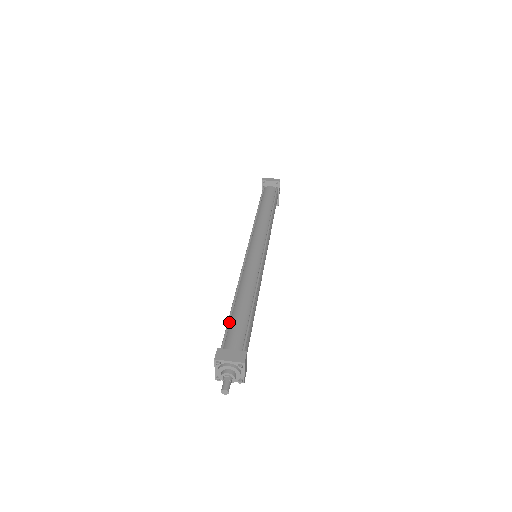
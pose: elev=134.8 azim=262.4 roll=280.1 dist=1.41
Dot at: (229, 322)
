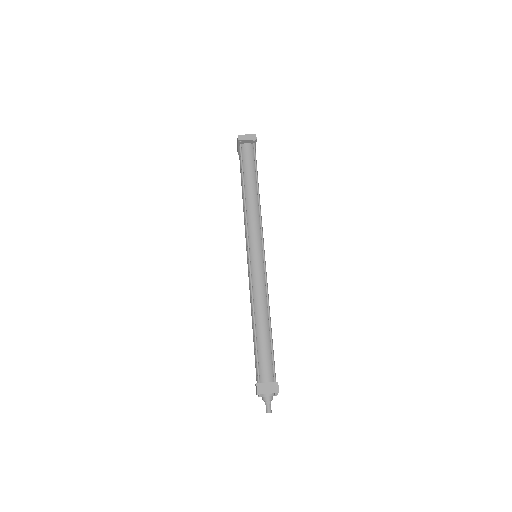
Dot at: (257, 353)
